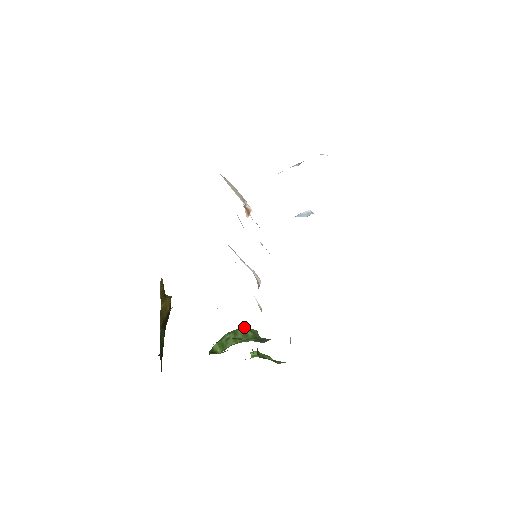
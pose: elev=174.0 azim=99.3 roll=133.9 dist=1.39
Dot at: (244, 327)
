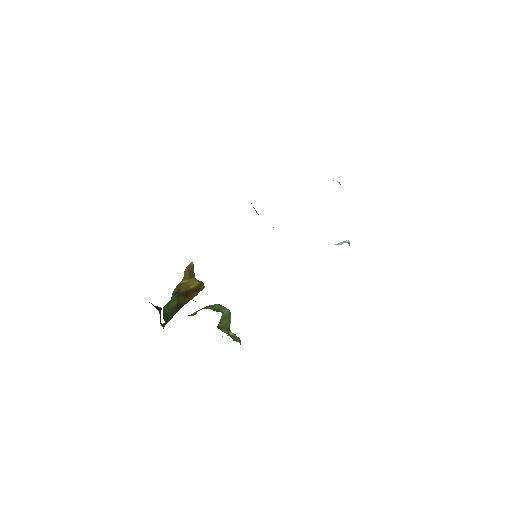
Dot at: (219, 304)
